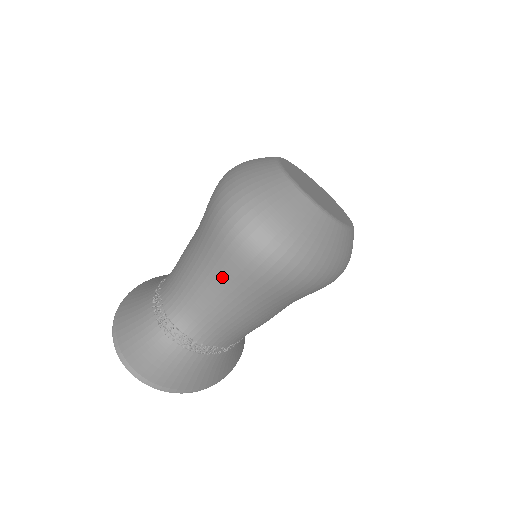
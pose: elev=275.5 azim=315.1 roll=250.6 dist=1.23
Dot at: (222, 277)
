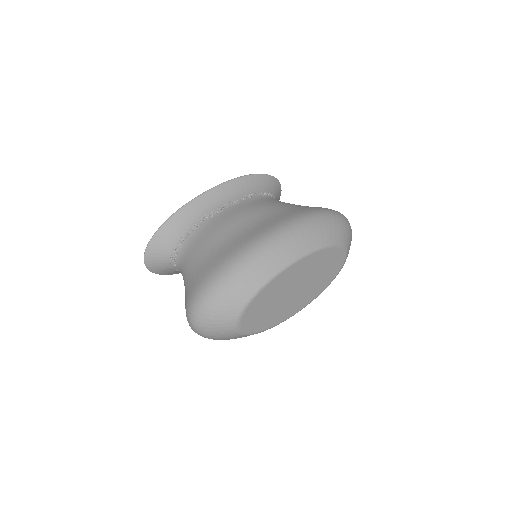
Dot at: occluded
